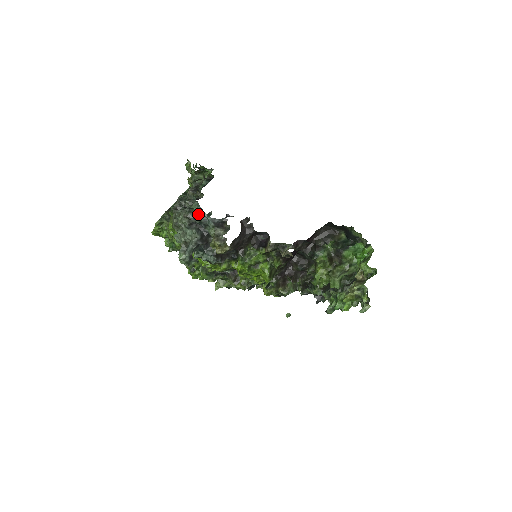
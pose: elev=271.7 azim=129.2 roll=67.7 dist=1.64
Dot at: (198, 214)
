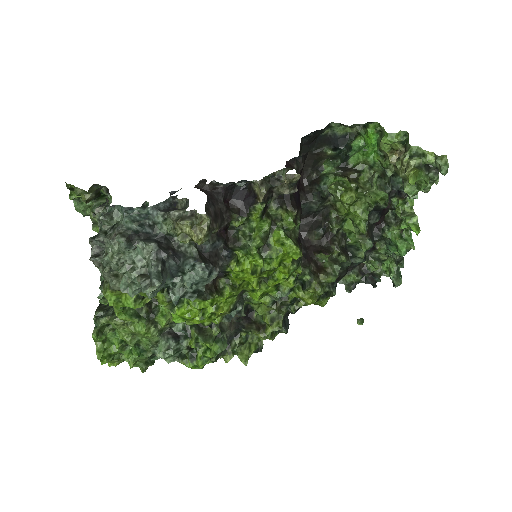
Dot at: (128, 216)
